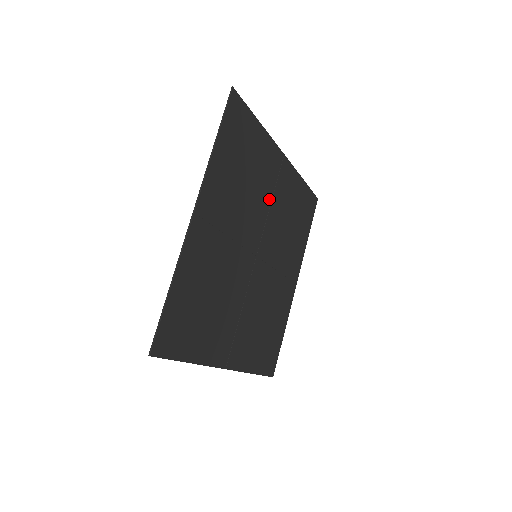
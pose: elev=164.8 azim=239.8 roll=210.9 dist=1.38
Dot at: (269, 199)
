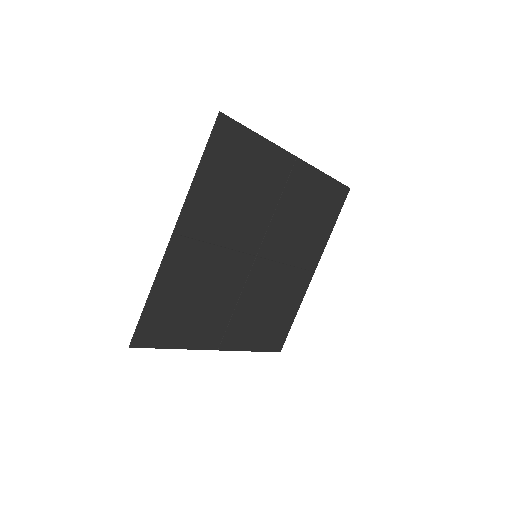
Dot at: (274, 203)
